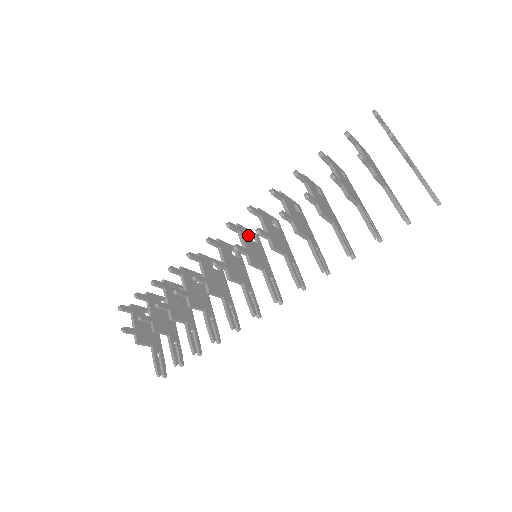
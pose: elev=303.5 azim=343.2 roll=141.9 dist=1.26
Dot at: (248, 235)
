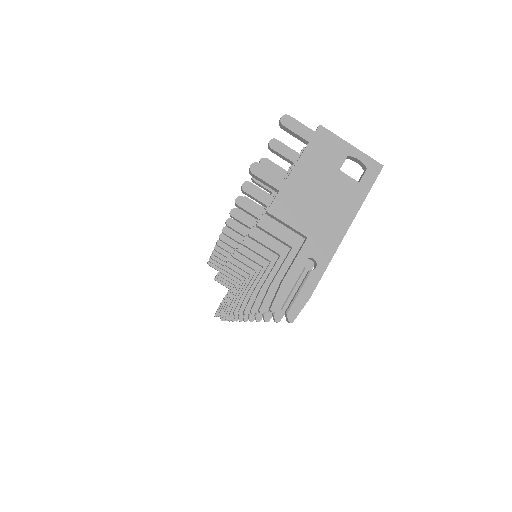
Dot at: occluded
